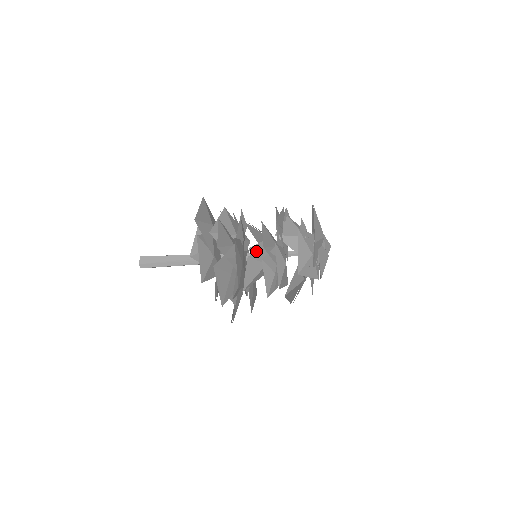
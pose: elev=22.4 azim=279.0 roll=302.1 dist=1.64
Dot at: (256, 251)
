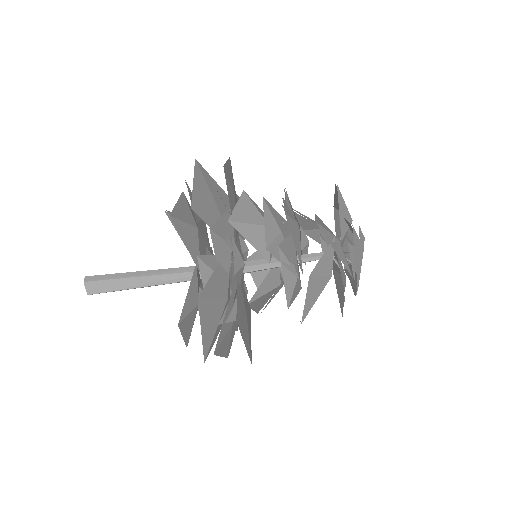
Dot at: (256, 205)
